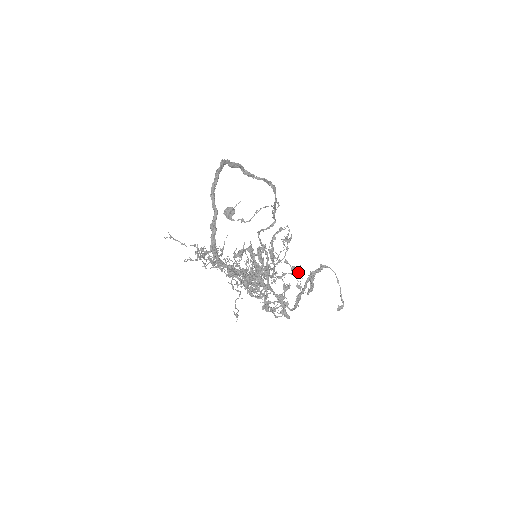
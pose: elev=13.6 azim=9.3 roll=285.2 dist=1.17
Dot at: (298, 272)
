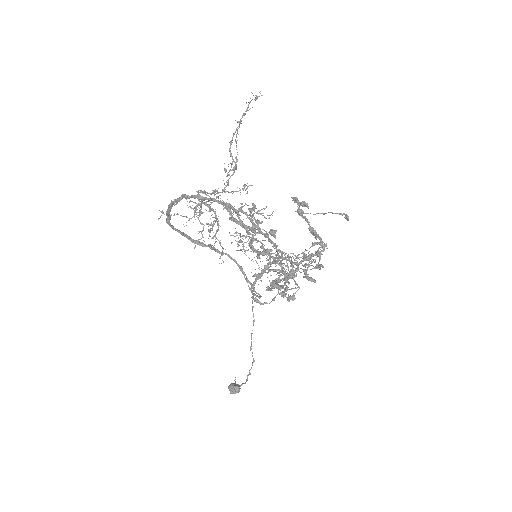
Dot at: (249, 102)
